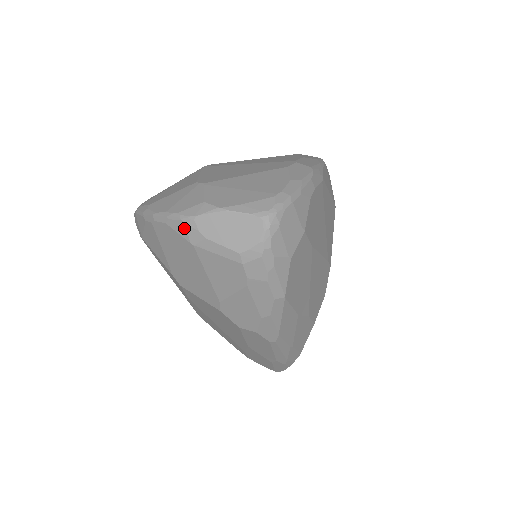
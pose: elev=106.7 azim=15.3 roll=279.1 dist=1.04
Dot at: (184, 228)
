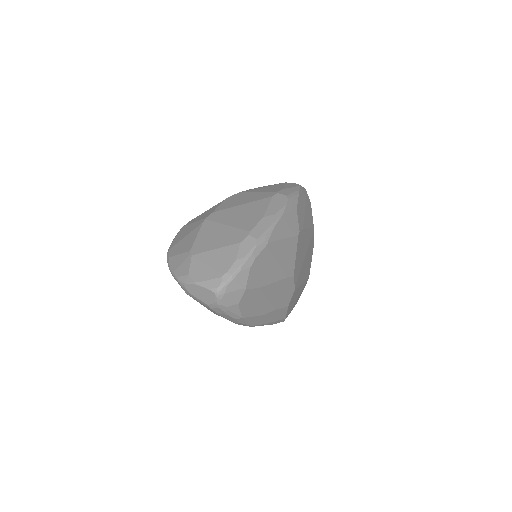
Dot at: (181, 286)
